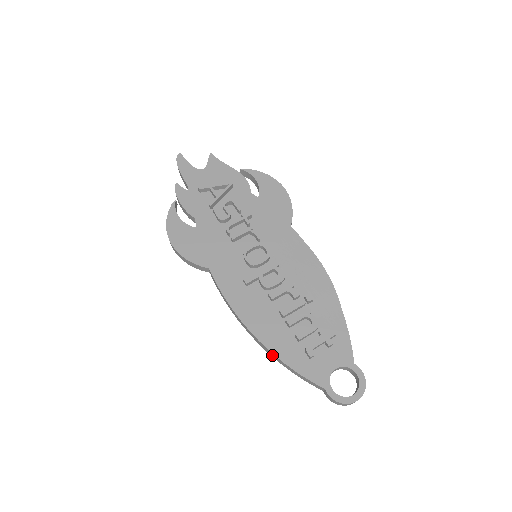
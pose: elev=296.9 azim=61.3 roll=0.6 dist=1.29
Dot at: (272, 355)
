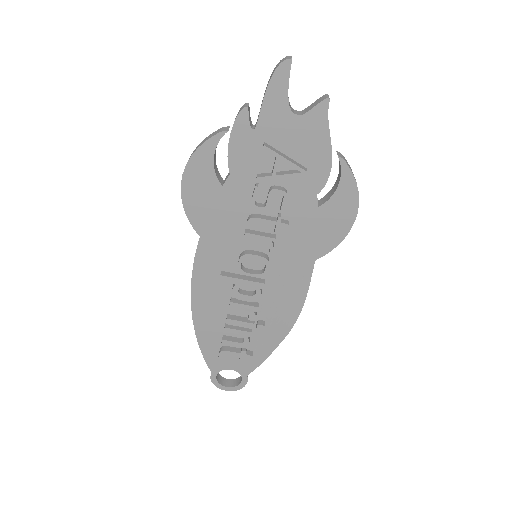
Dot at: occluded
